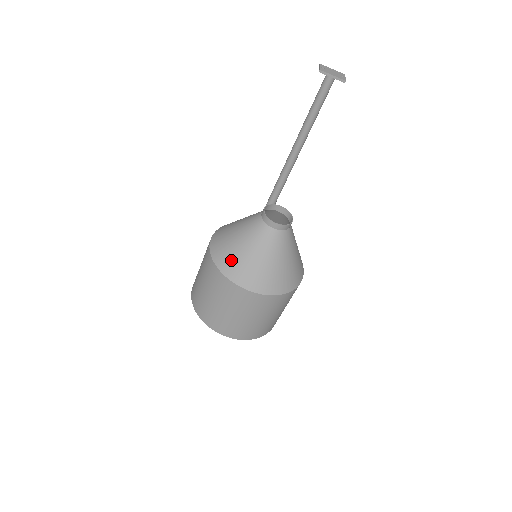
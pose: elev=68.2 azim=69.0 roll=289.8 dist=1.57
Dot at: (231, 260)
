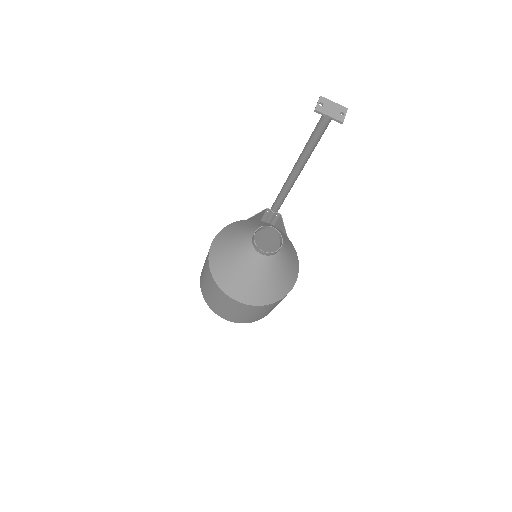
Dot at: (223, 273)
